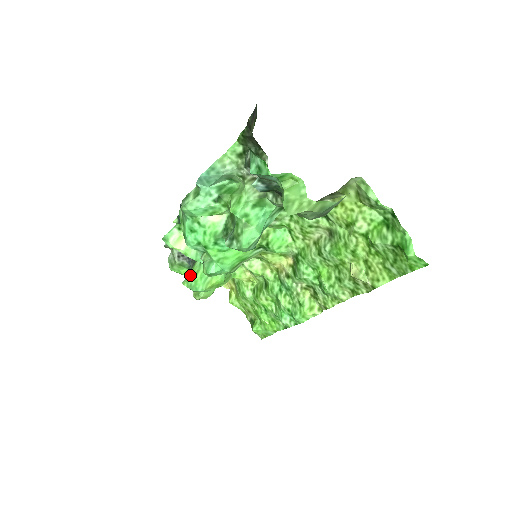
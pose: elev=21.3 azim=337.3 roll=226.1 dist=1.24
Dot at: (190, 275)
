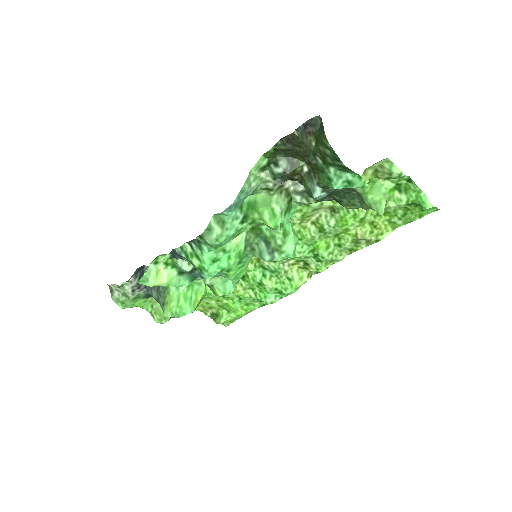
Dot at: (170, 304)
